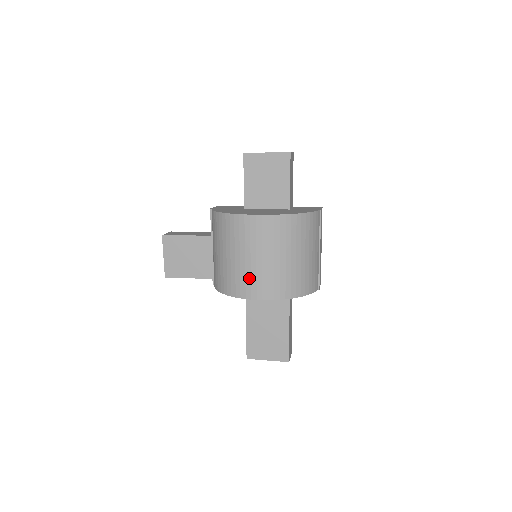
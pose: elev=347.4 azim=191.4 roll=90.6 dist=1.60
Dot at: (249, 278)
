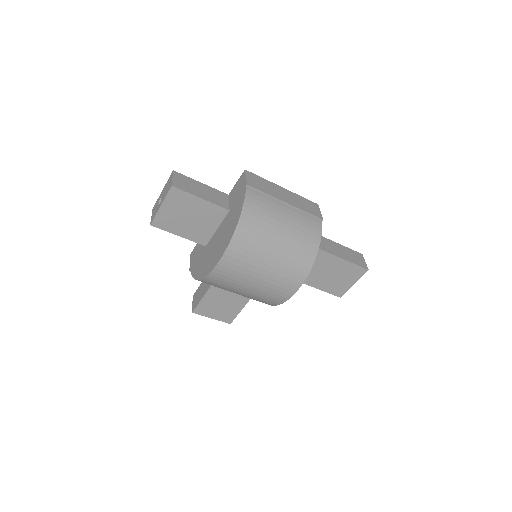
Dot at: (272, 290)
